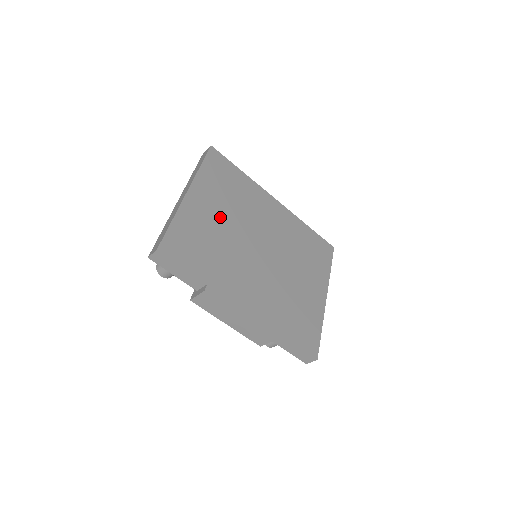
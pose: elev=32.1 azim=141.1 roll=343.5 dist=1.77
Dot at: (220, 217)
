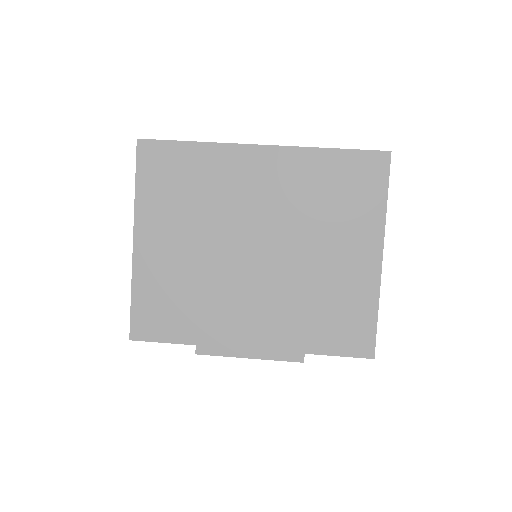
Dot at: (184, 245)
